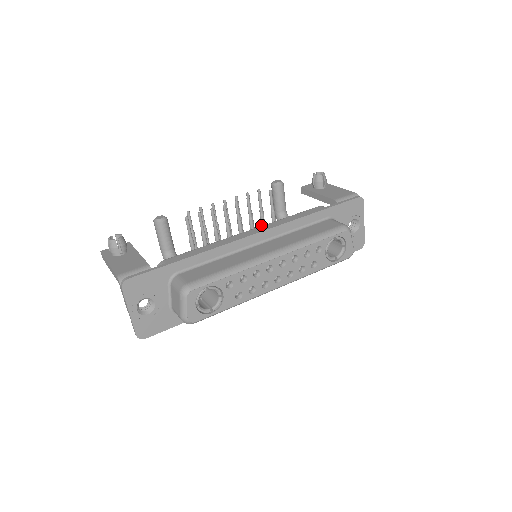
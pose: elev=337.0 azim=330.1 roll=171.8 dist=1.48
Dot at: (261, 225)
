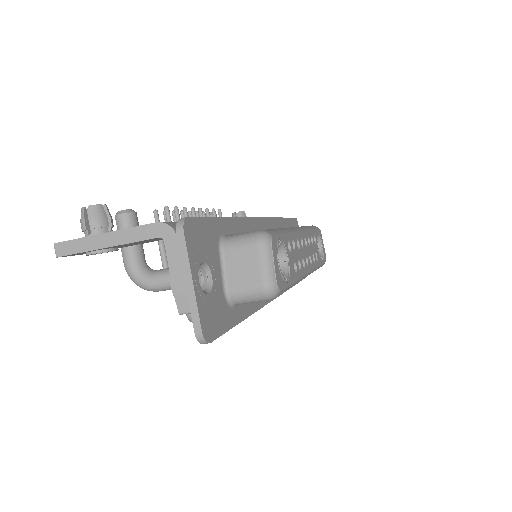
Dot at: occluded
